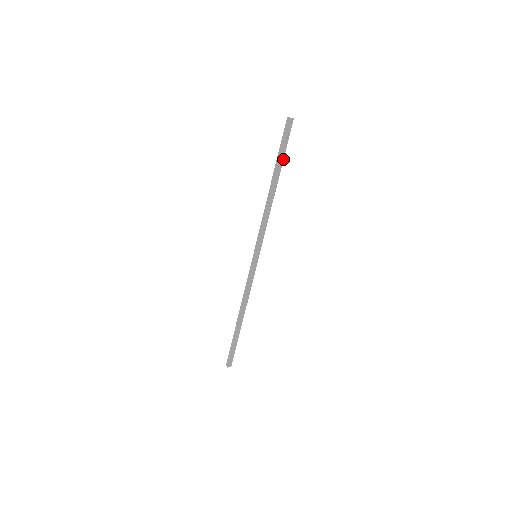
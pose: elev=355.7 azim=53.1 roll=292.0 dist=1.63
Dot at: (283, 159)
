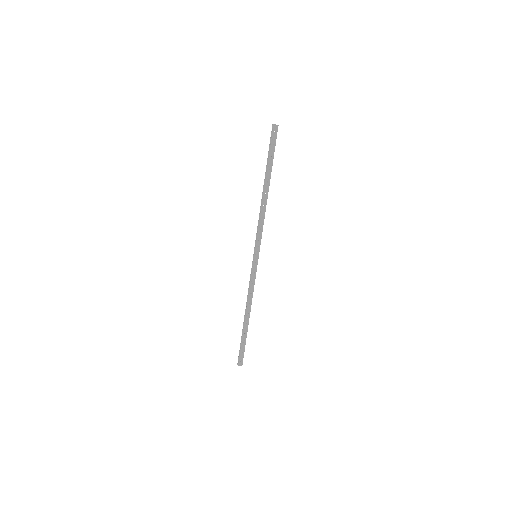
Dot at: (272, 163)
